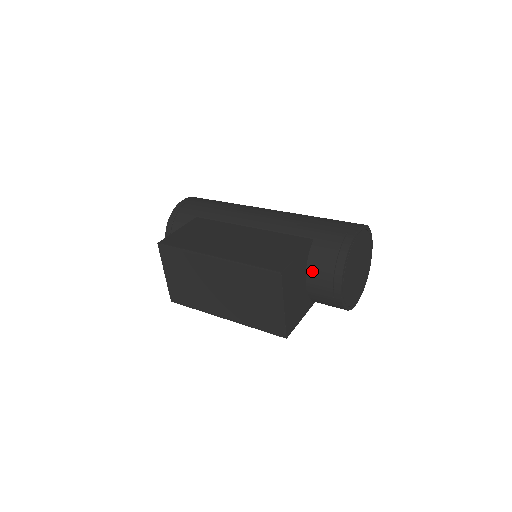
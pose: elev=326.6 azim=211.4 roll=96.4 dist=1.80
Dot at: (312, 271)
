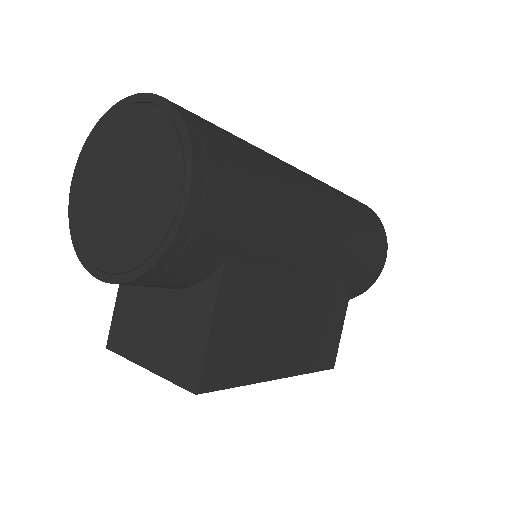
Dot at: occluded
